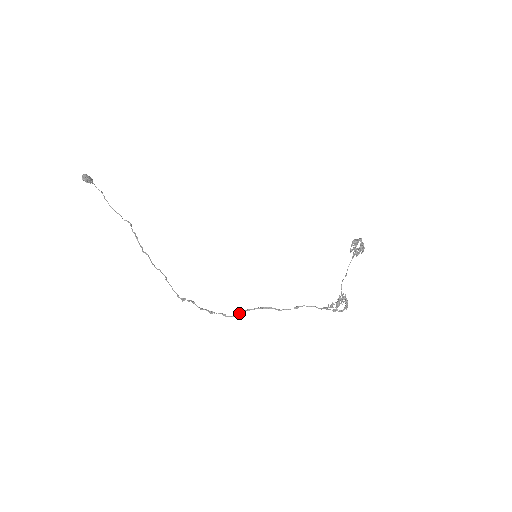
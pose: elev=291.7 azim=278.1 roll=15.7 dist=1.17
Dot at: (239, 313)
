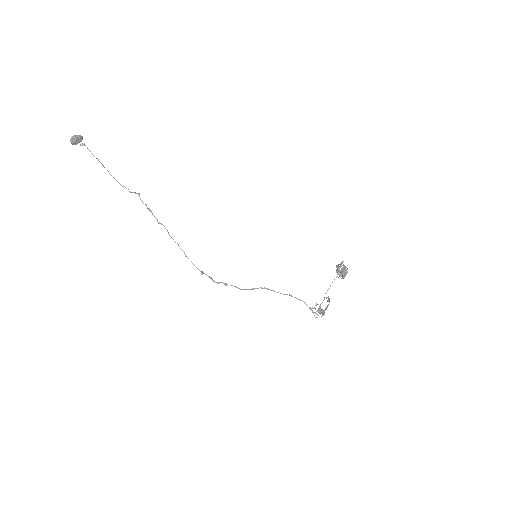
Dot at: (247, 289)
